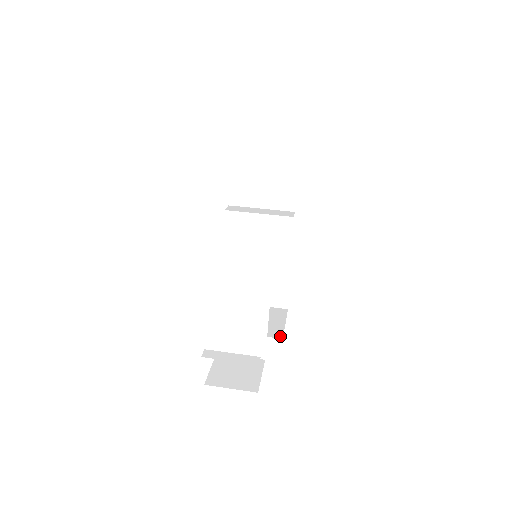
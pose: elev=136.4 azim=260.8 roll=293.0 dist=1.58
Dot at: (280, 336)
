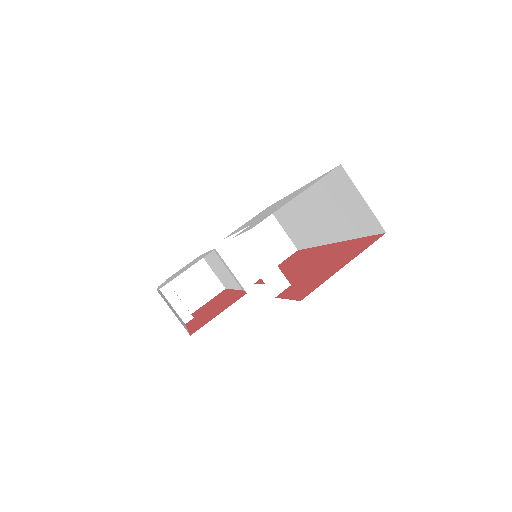
Dot at: (255, 279)
